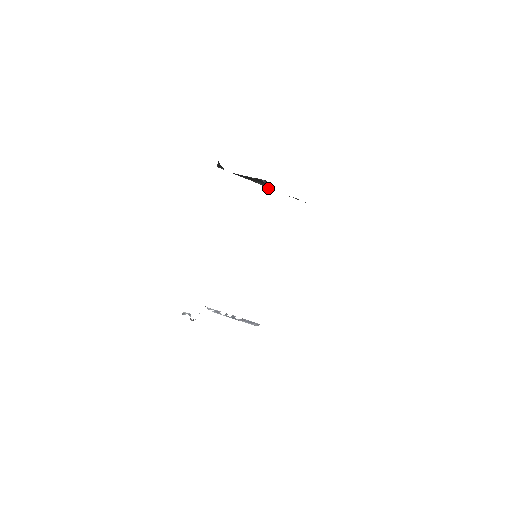
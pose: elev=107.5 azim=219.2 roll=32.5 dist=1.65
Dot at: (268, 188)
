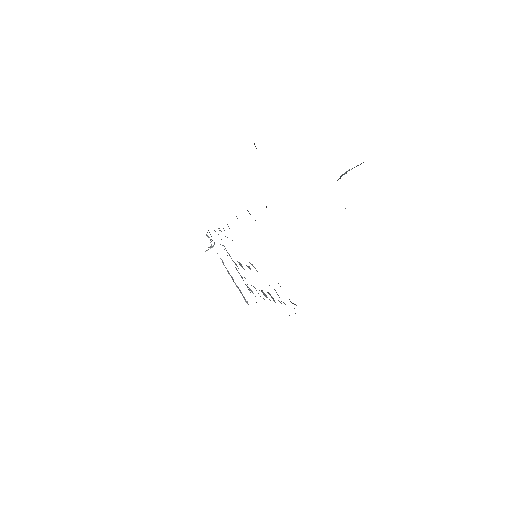
Dot at: occluded
